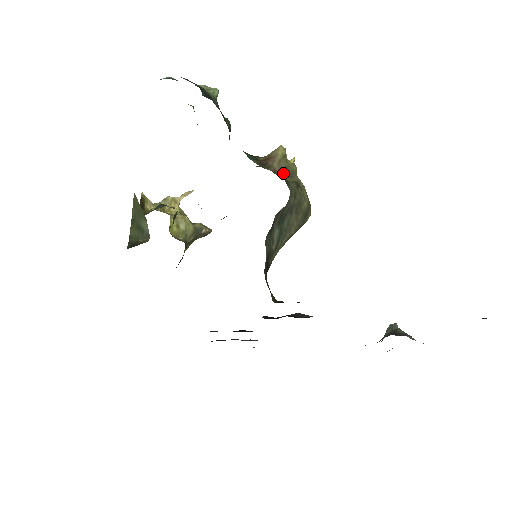
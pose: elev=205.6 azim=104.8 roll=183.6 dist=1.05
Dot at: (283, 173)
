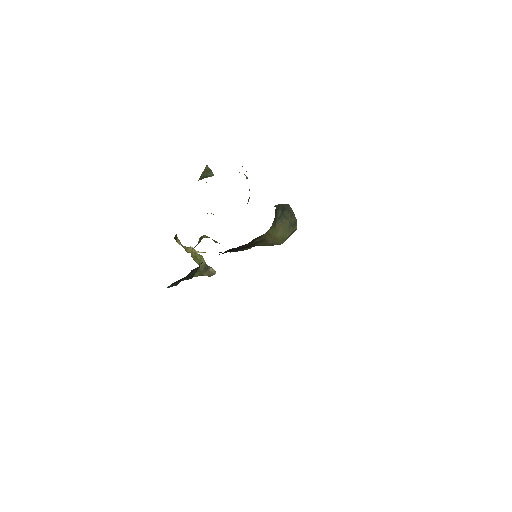
Dot at: occluded
